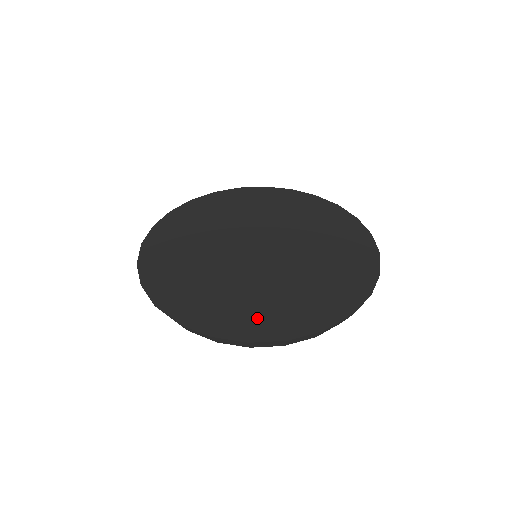
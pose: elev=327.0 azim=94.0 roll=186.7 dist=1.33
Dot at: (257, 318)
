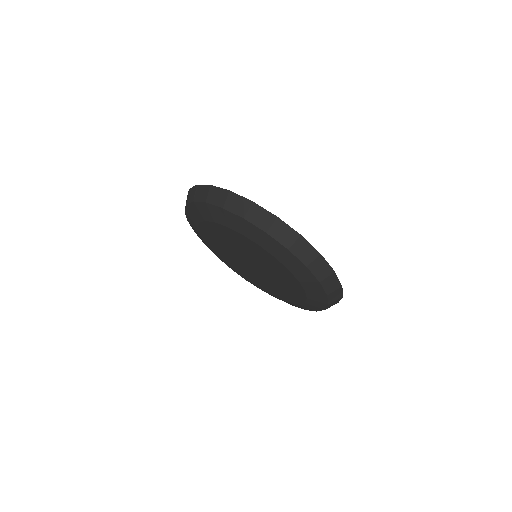
Dot at: occluded
